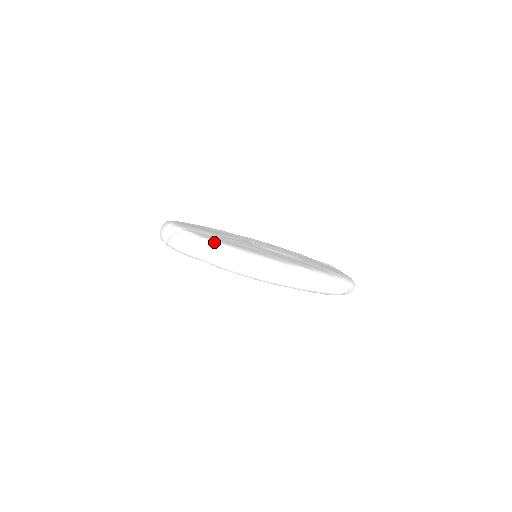
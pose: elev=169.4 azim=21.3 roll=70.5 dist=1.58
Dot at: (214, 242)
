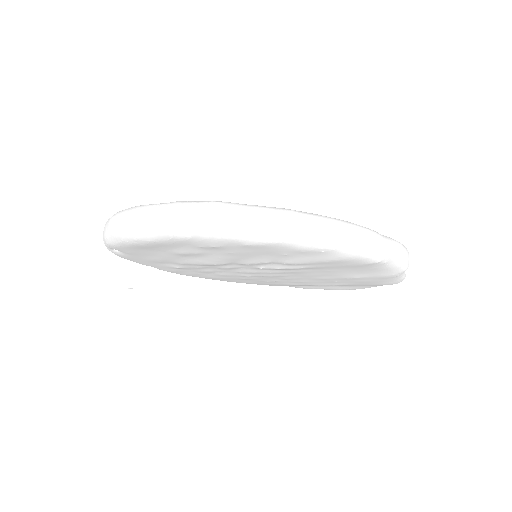
Dot at: occluded
